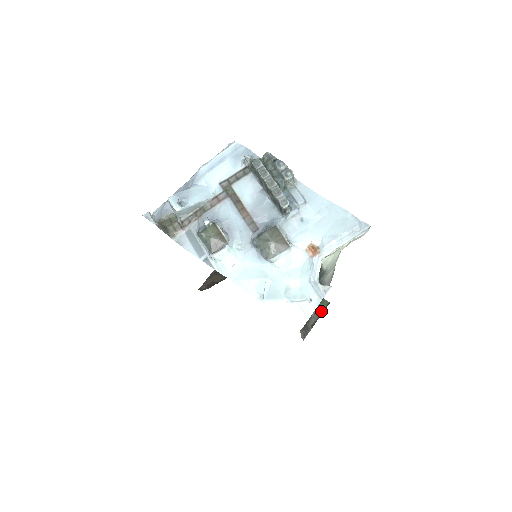
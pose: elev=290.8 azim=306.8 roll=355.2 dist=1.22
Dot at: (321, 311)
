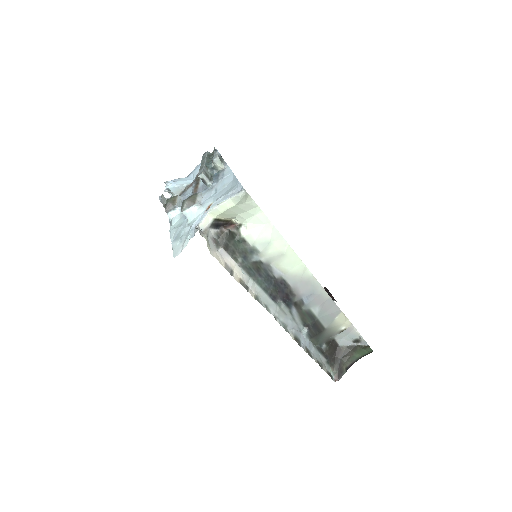
Dot at: (359, 356)
